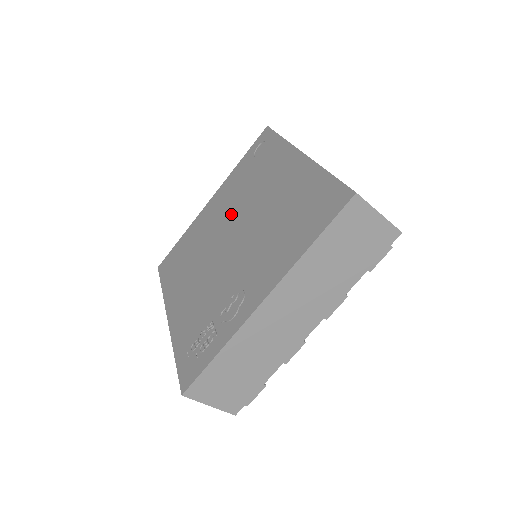
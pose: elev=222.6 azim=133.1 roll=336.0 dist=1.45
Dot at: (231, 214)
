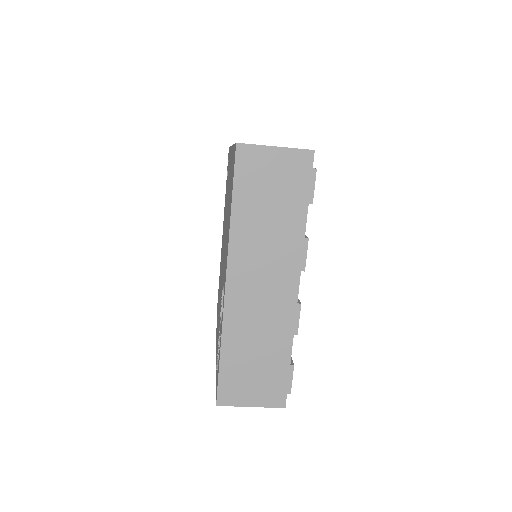
Dot at: occluded
